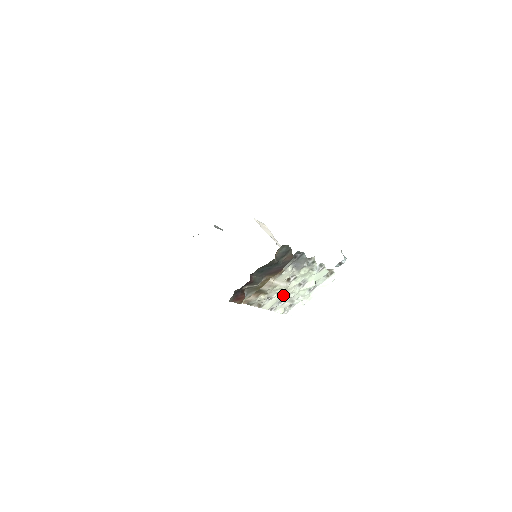
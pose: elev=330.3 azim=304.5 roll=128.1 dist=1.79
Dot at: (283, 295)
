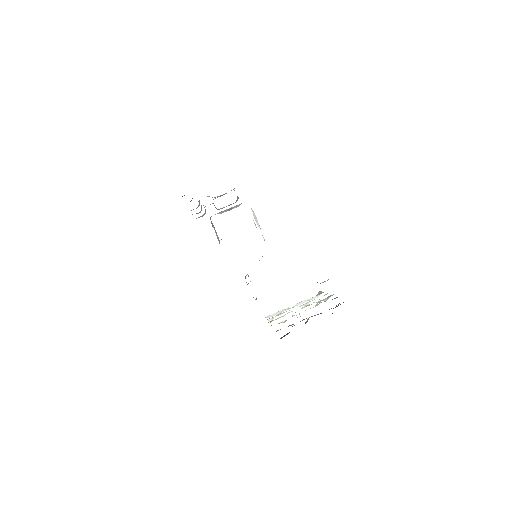
Dot at: (287, 313)
